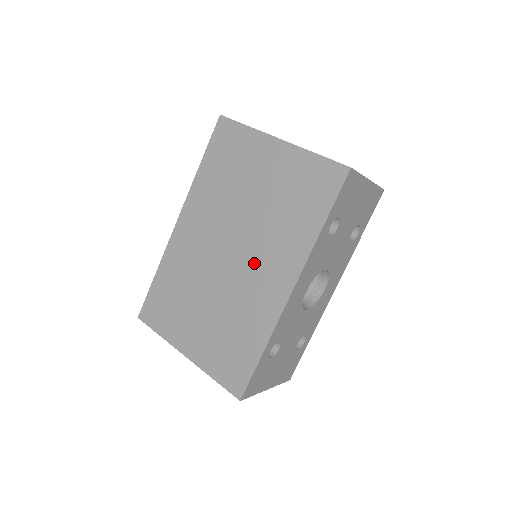
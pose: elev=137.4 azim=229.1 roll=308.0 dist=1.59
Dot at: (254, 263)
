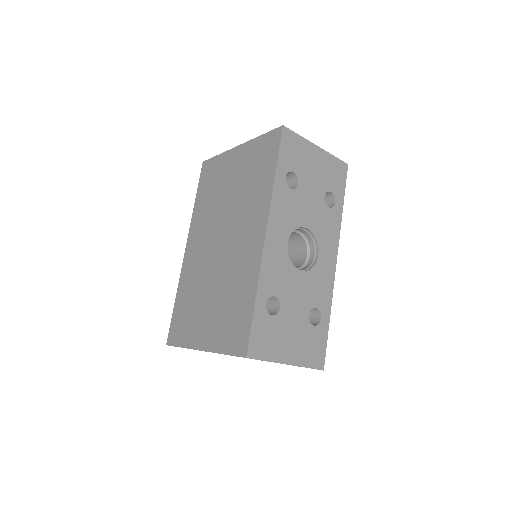
Dot at: (237, 236)
